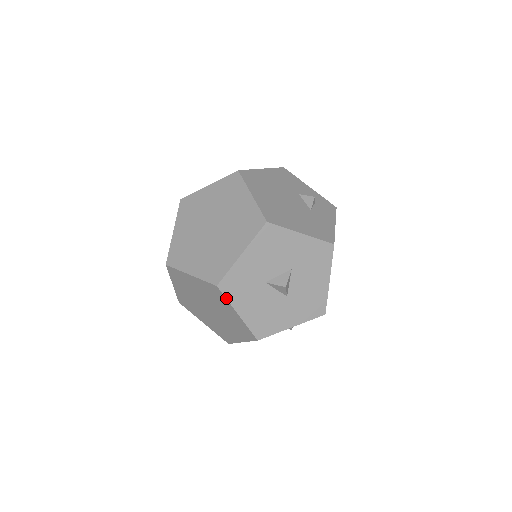
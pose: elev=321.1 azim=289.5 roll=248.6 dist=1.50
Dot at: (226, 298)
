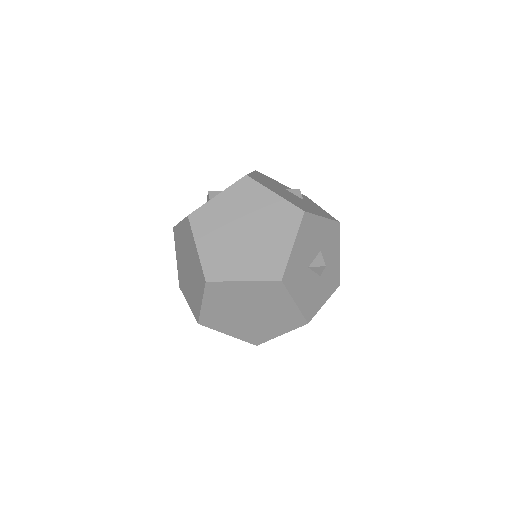
Dot at: (287, 290)
